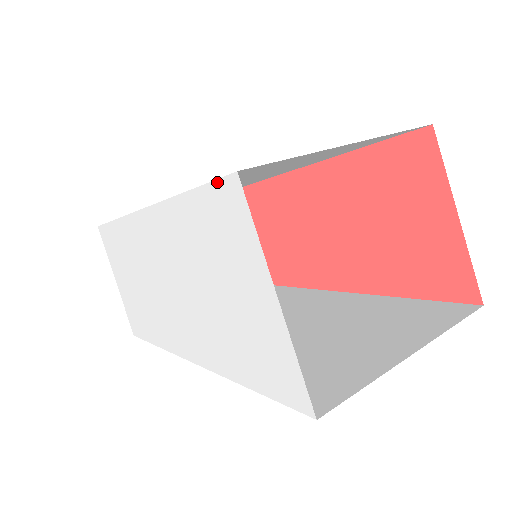
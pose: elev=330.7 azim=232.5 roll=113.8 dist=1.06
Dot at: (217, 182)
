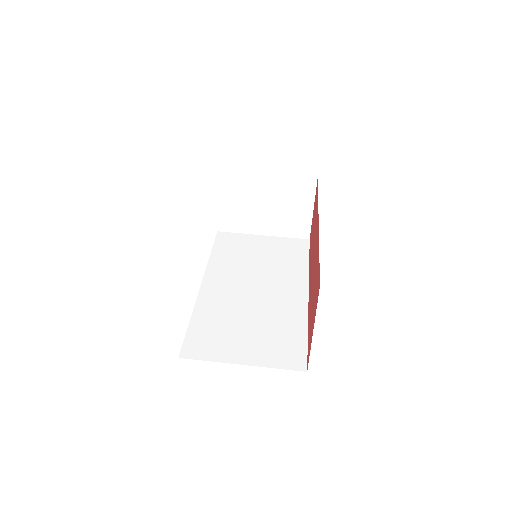
Dot at: occluded
